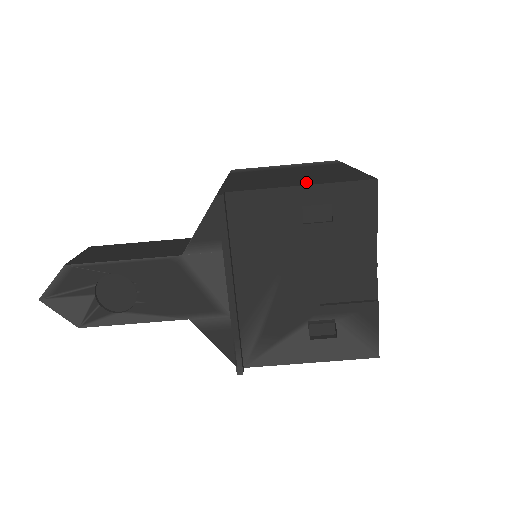
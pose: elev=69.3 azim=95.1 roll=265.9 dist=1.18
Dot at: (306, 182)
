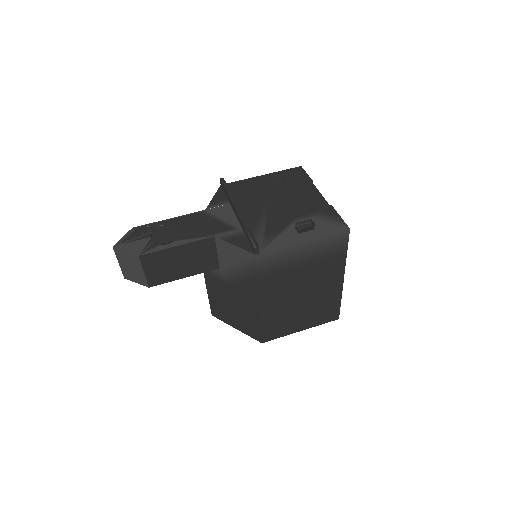
Dot at: occluded
